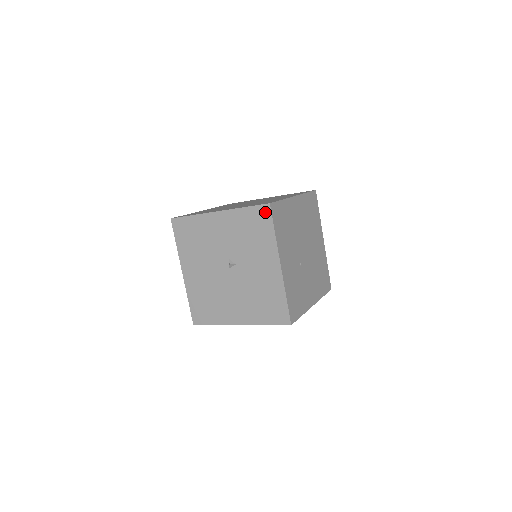
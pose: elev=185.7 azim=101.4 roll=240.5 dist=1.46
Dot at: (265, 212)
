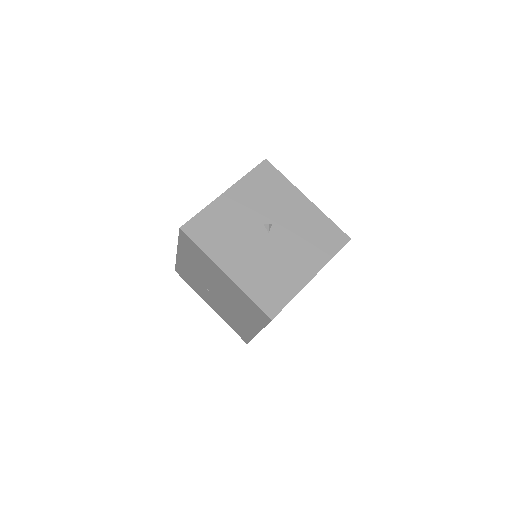
Dot at: (267, 167)
